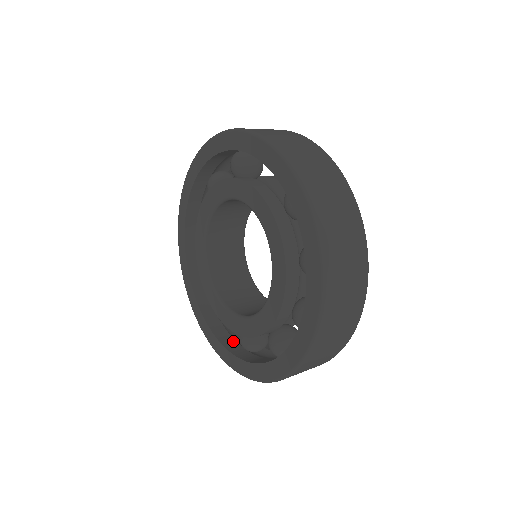
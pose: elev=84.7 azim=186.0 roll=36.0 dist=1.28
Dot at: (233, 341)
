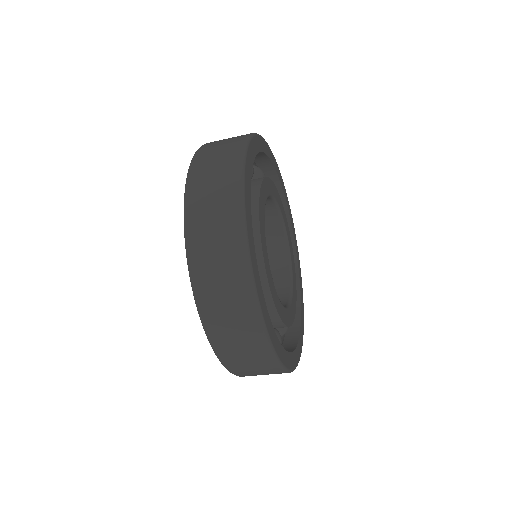
Dot at: occluded
